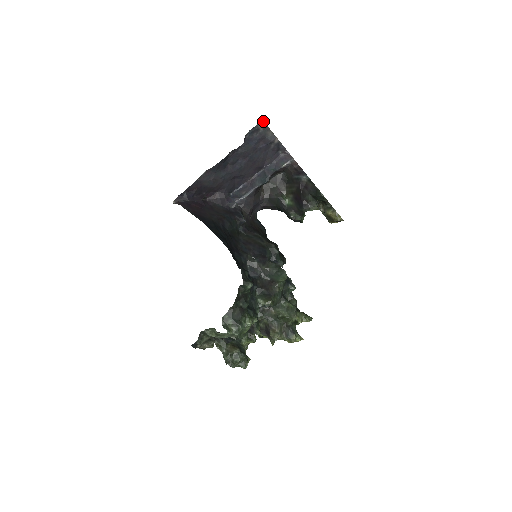
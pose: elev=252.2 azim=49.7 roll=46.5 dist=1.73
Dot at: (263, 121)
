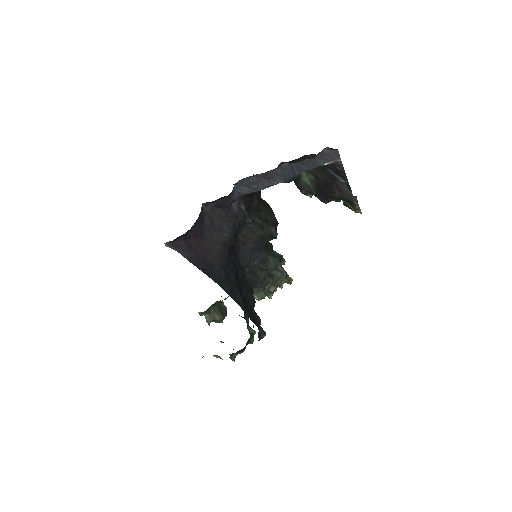
Dot at: occluded
